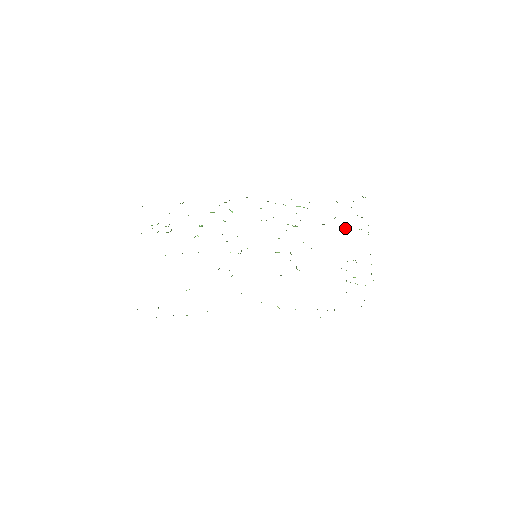
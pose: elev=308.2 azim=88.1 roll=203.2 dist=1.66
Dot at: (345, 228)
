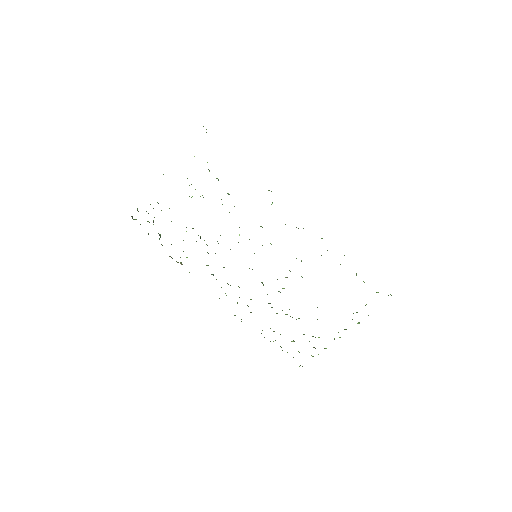
Dot at: occluded
